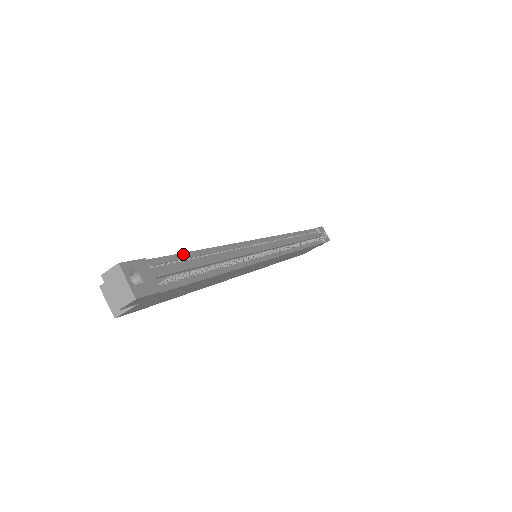
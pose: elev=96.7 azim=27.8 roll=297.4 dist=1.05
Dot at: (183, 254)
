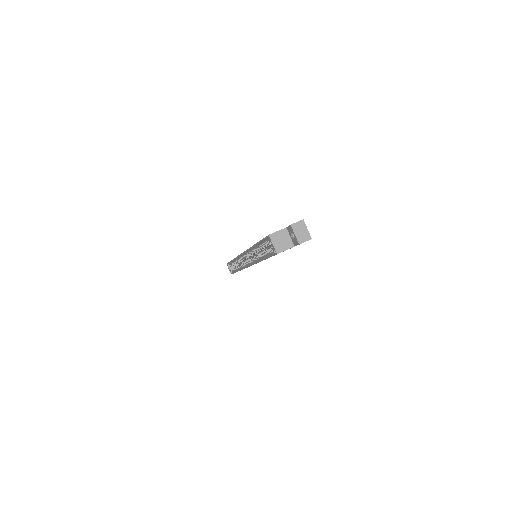
Dot at: occluded
